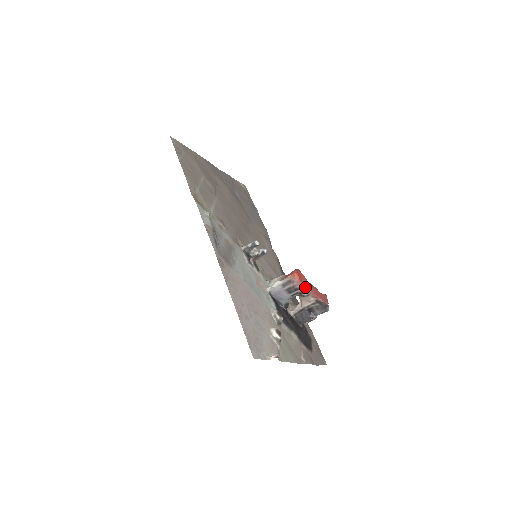
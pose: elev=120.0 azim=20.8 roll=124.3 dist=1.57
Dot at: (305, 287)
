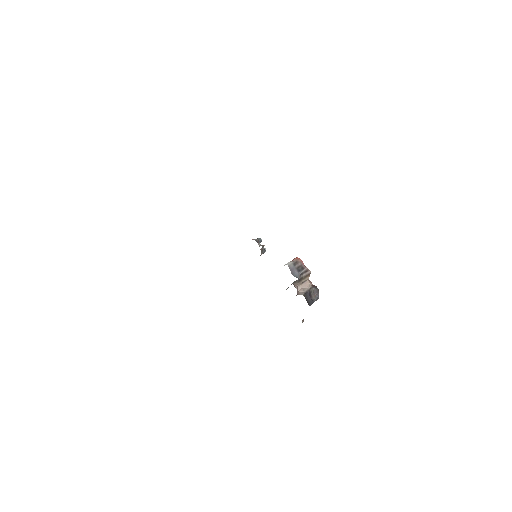
Dot at: occluded
